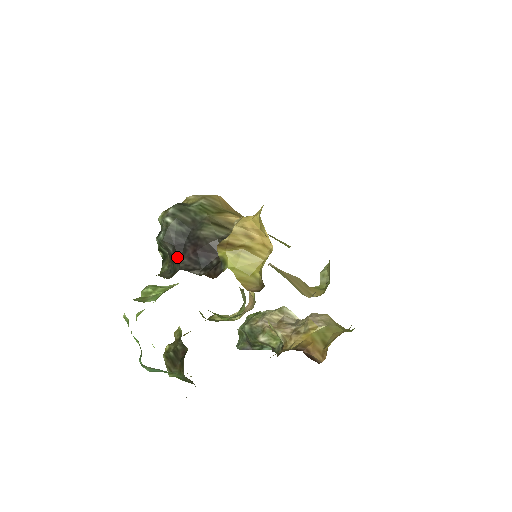
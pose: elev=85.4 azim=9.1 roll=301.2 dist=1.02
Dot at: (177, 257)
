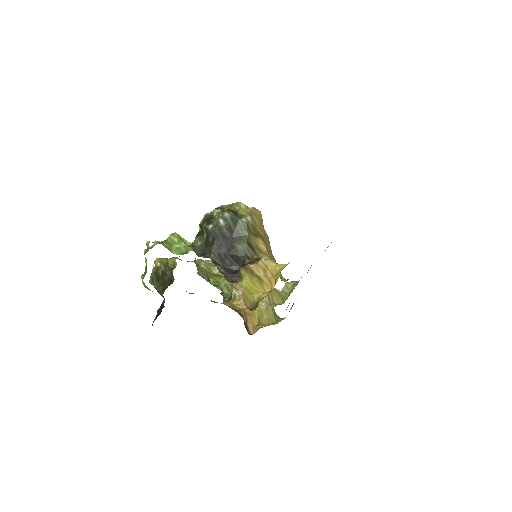
Dot at: (212, 248)
